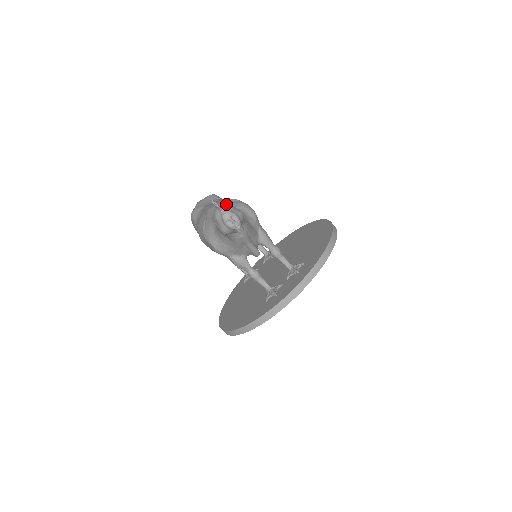
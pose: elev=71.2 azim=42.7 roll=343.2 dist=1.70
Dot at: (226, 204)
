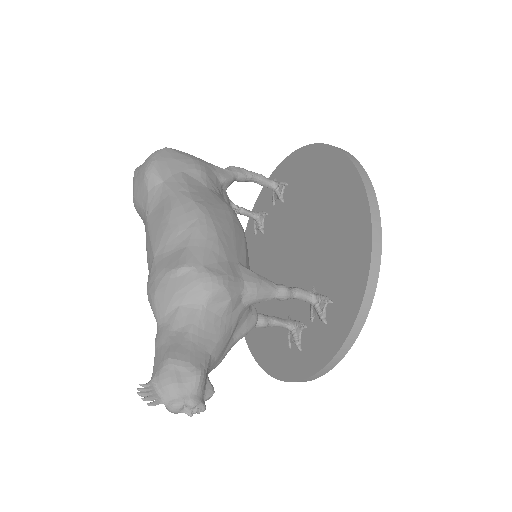
Dot at: (165, 377)
